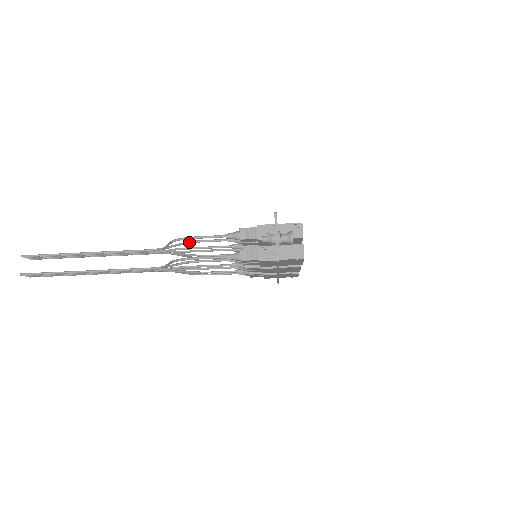
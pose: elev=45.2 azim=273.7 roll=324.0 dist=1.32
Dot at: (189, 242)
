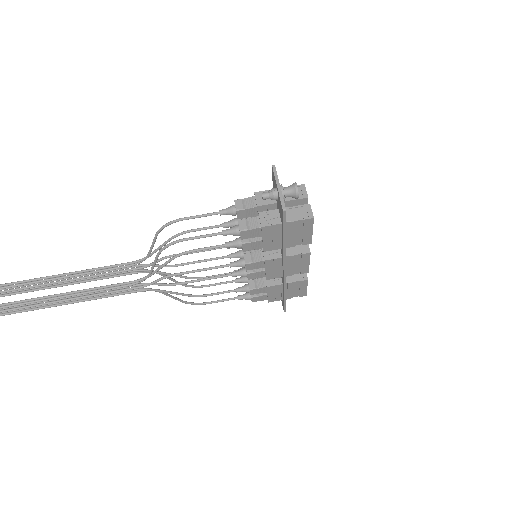
Dot at: (177, 234)
